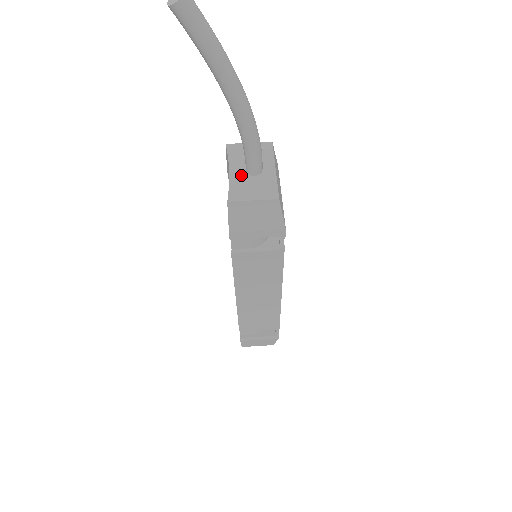
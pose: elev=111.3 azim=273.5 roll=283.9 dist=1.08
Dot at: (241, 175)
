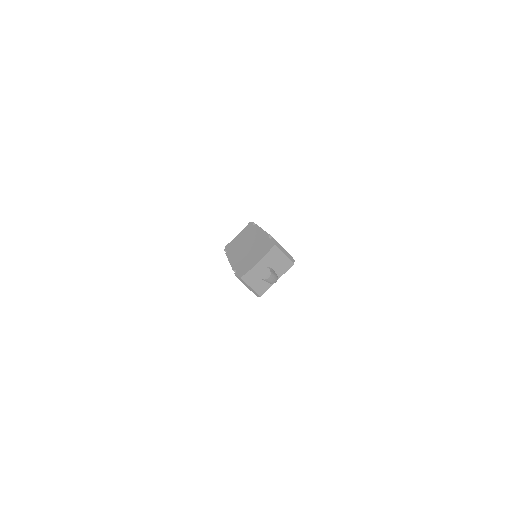
Dot at: occluded
